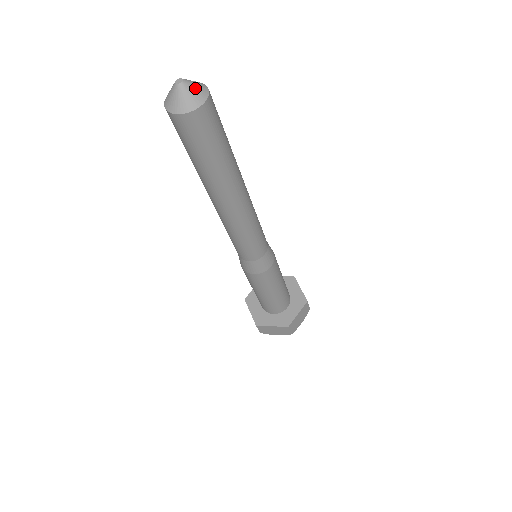
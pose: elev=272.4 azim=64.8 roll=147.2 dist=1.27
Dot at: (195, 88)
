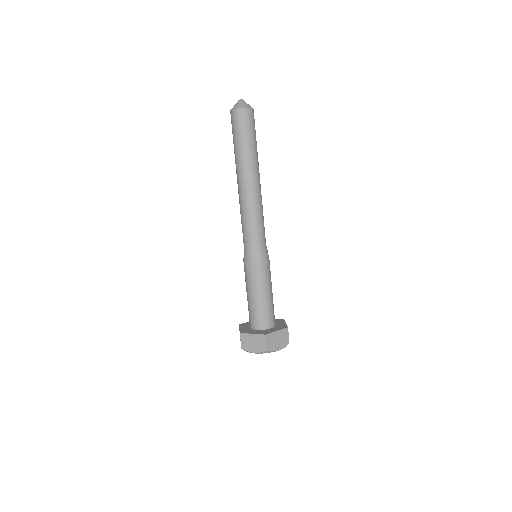
Dot at: occluded
